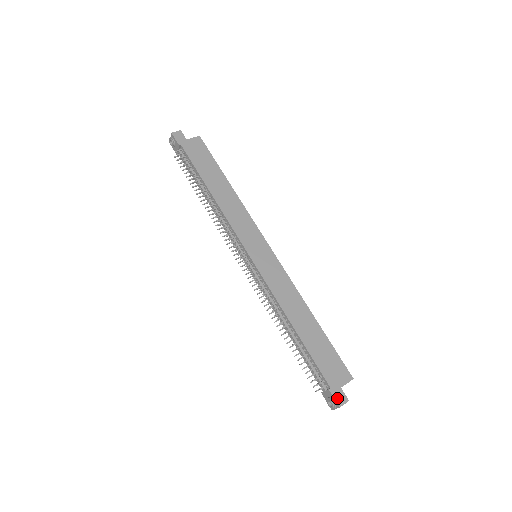
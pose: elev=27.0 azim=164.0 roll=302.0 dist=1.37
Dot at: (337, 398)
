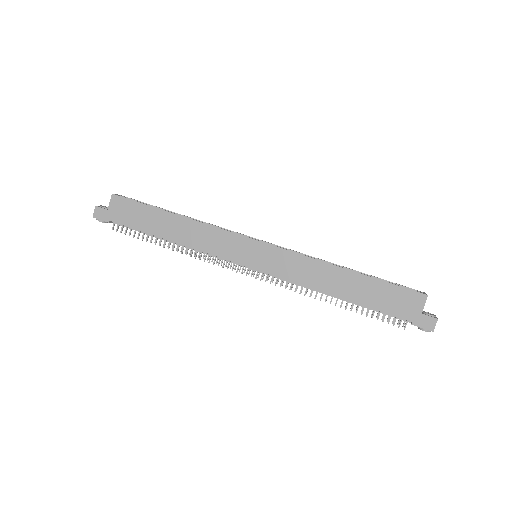
Dot at: (425, 326)
